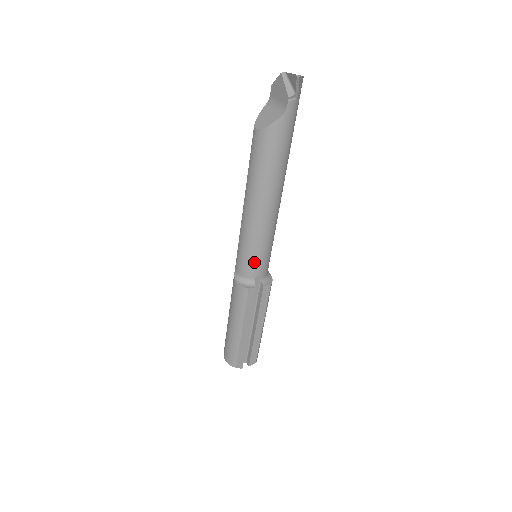
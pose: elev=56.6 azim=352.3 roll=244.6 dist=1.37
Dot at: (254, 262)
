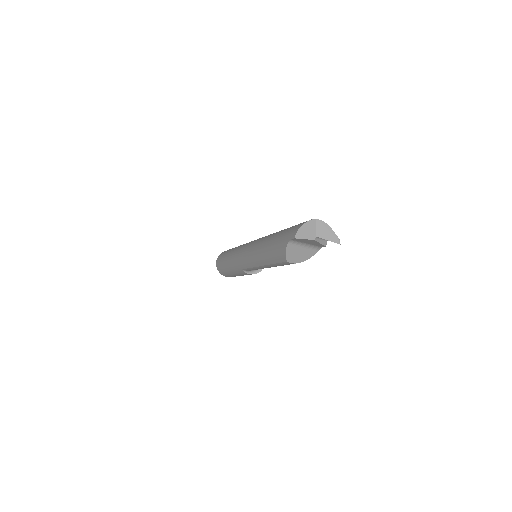
Dot at: occluded
